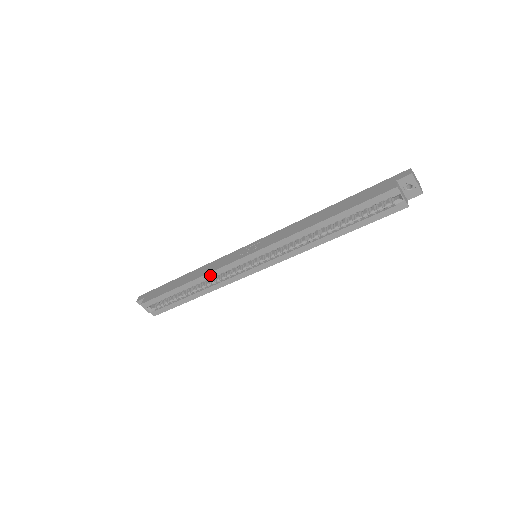
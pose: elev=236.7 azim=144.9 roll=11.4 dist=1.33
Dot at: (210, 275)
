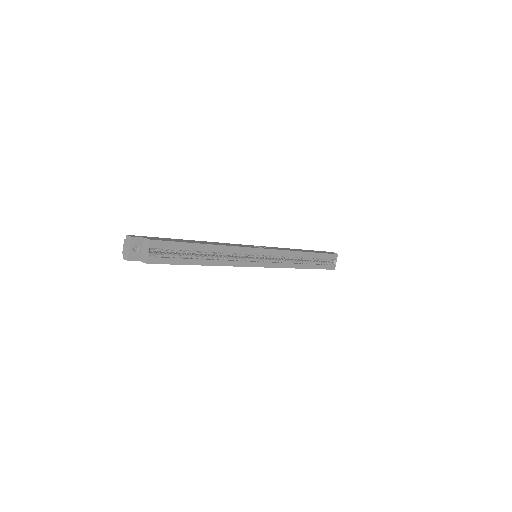
Dot at: (232, 249)
